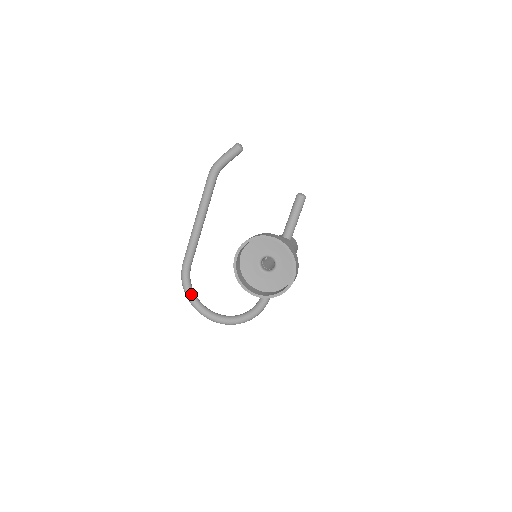
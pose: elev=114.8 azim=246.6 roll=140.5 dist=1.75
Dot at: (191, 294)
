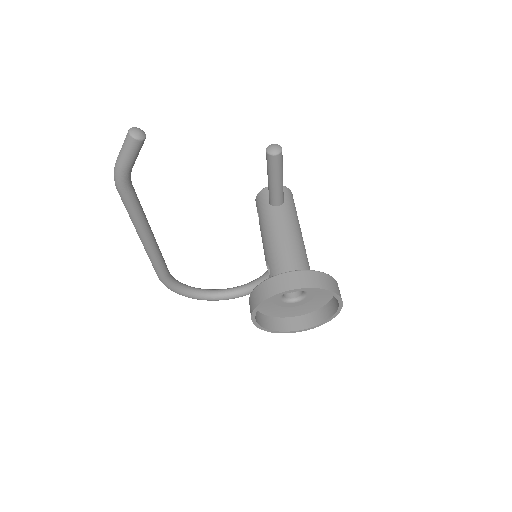
Dot at: (189, 294)
